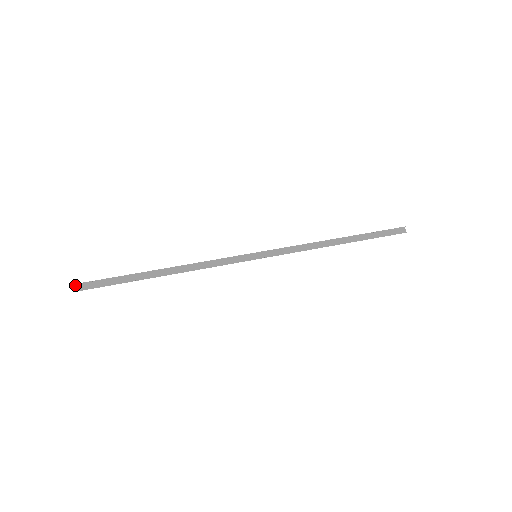
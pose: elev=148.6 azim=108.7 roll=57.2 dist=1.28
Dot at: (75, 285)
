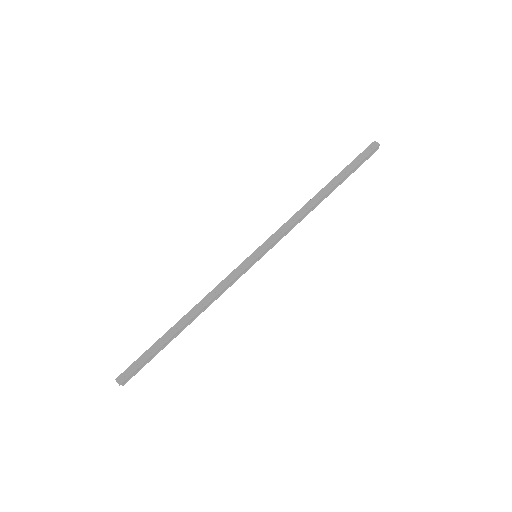
Dot at: (122, 382)
